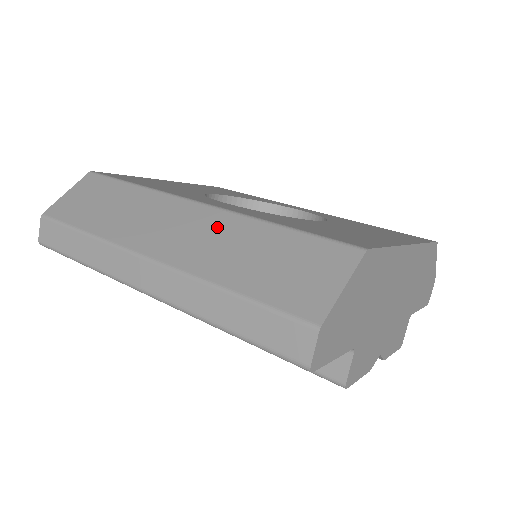
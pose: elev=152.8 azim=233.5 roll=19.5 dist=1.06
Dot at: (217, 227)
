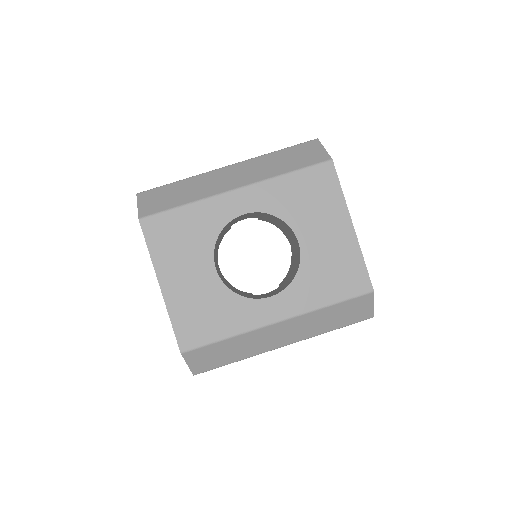
Dot at: (302, 323)
